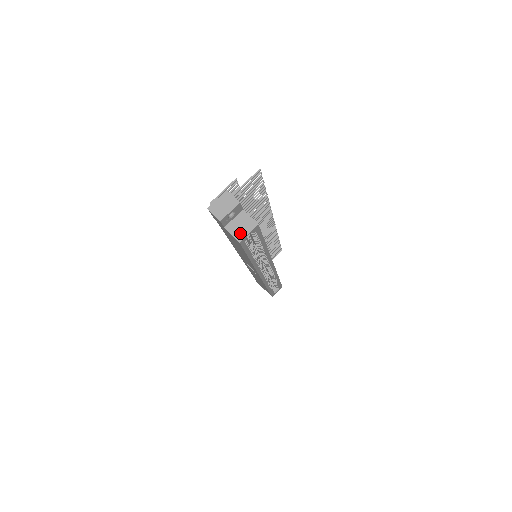
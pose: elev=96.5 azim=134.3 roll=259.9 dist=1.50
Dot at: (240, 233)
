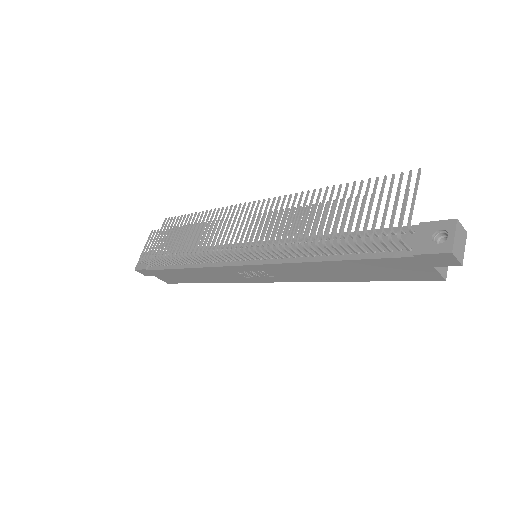
Dot at: (444, 268)
